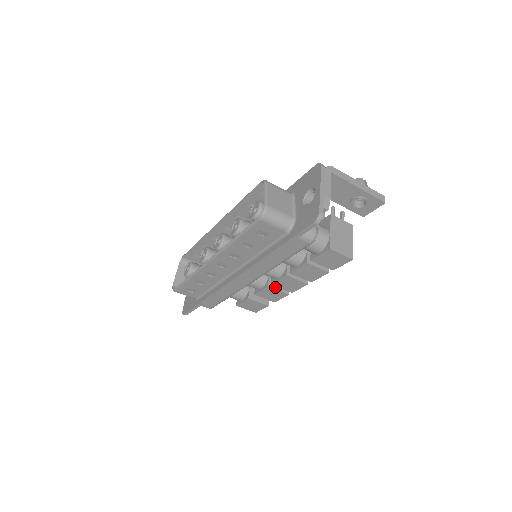
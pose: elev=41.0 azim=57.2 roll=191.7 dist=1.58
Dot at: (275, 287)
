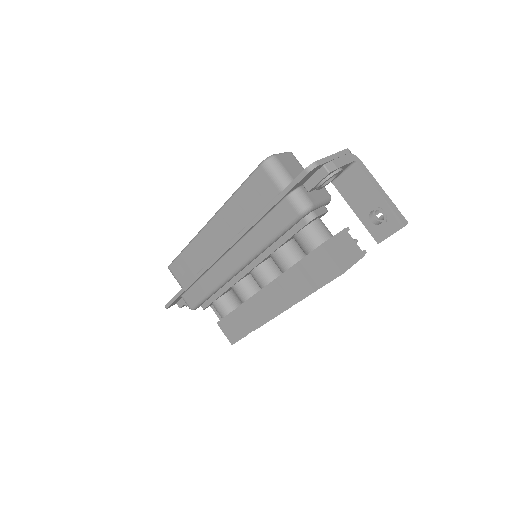
Dot at: (259, 303)
